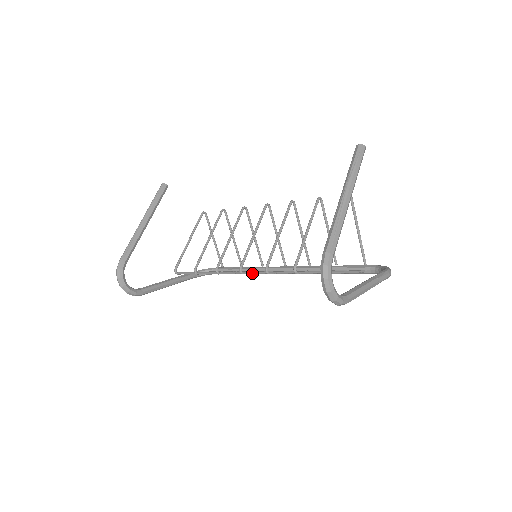
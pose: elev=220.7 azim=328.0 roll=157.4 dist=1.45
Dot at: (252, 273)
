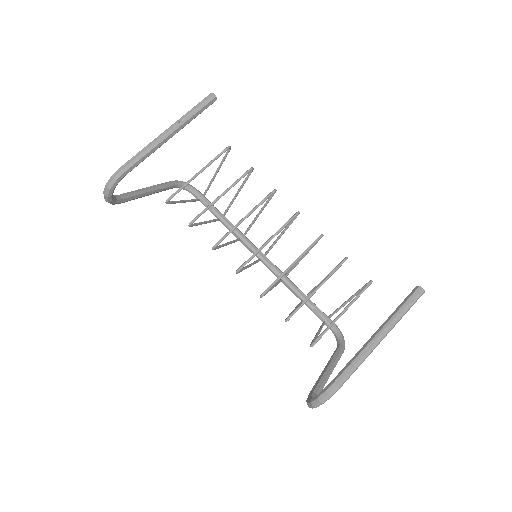
Dot at: occluded
